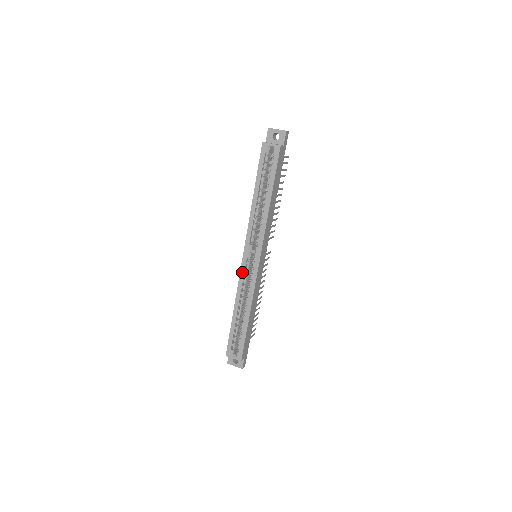
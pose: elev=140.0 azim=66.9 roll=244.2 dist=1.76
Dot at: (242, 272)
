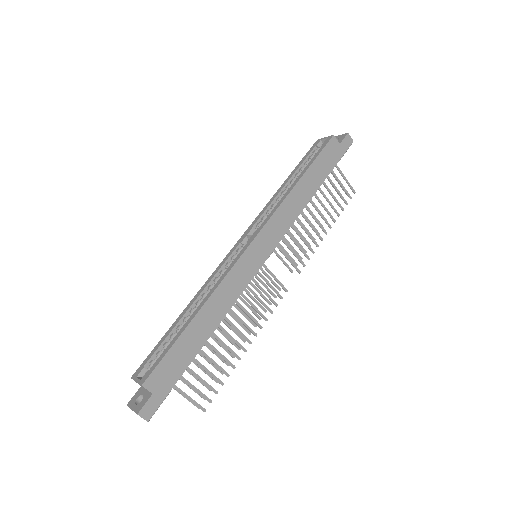
Dot at: (225, 260)
